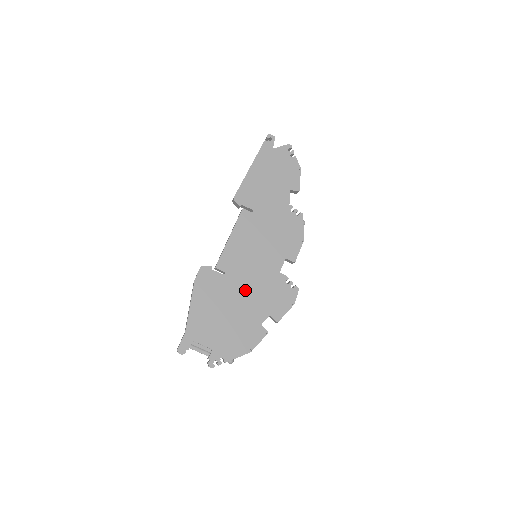
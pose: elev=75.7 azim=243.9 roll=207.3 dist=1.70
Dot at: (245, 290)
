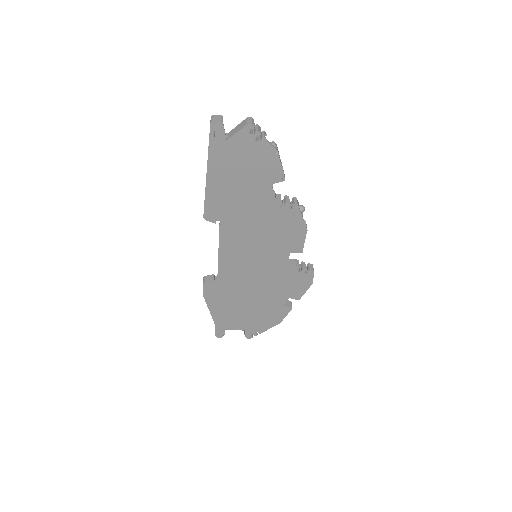
Dot at: (256, 288)
